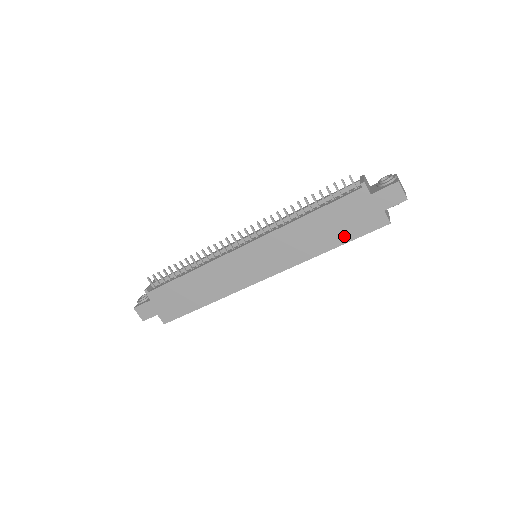
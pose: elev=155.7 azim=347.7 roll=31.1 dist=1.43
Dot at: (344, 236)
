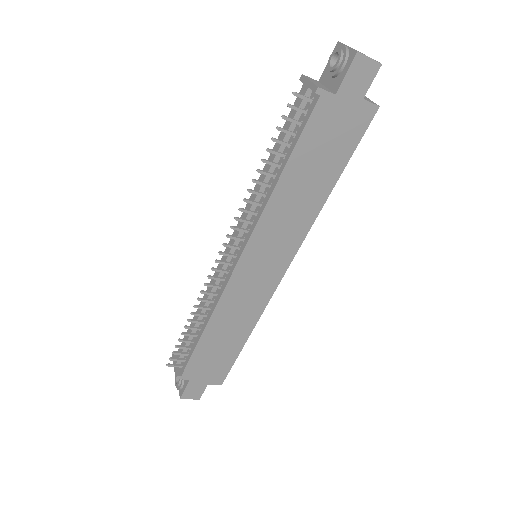
Dot at: (337, 163)
